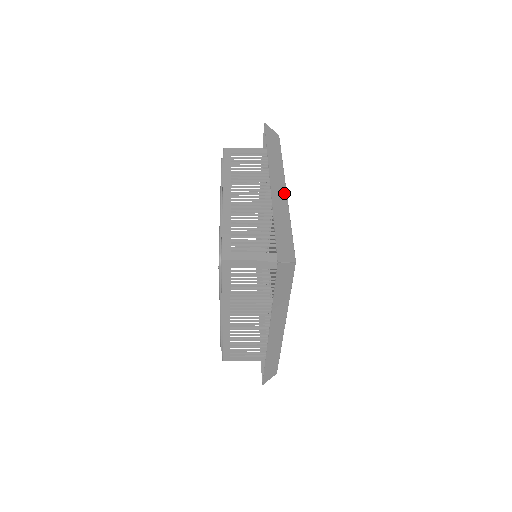
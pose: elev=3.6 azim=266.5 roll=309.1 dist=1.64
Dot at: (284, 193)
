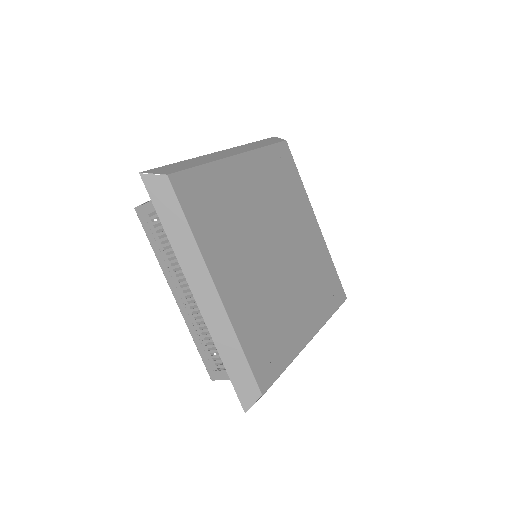
Dot at: (229, 155)
